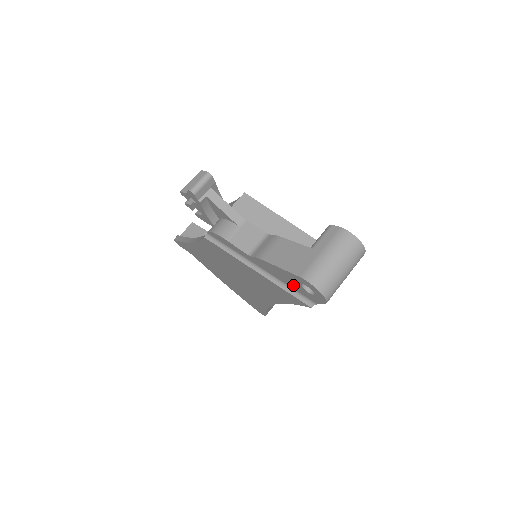
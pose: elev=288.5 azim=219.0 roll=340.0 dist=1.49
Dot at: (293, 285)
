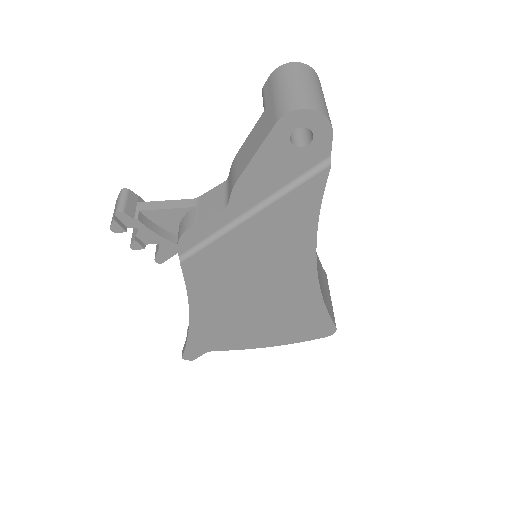
Dot at: (289, 168)
